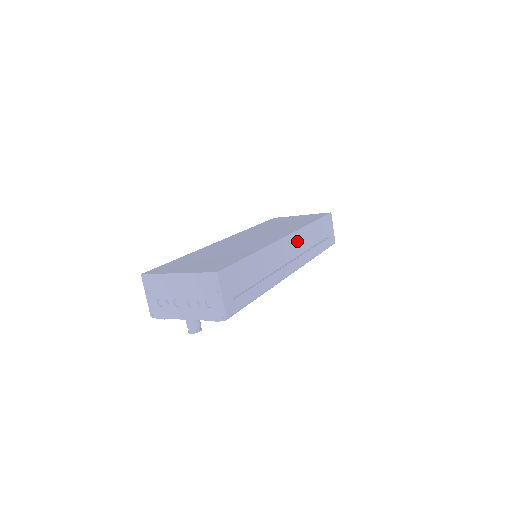
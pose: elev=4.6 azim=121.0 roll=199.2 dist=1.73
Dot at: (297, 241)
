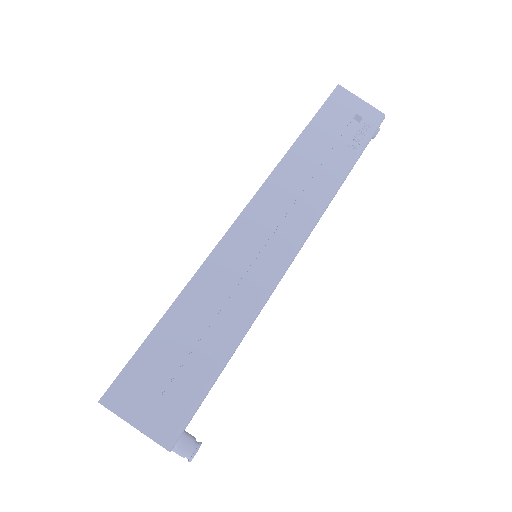
Dot at: (275, 197)
